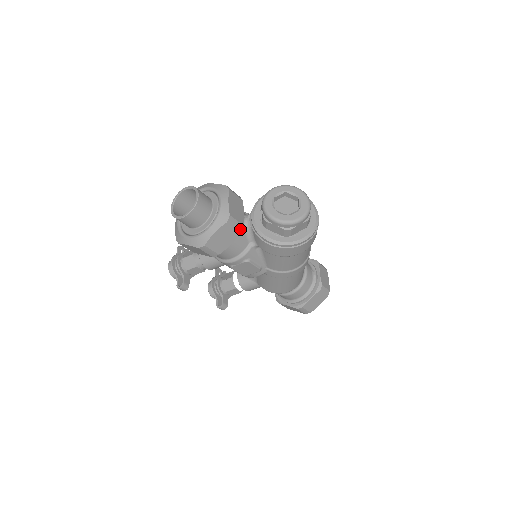
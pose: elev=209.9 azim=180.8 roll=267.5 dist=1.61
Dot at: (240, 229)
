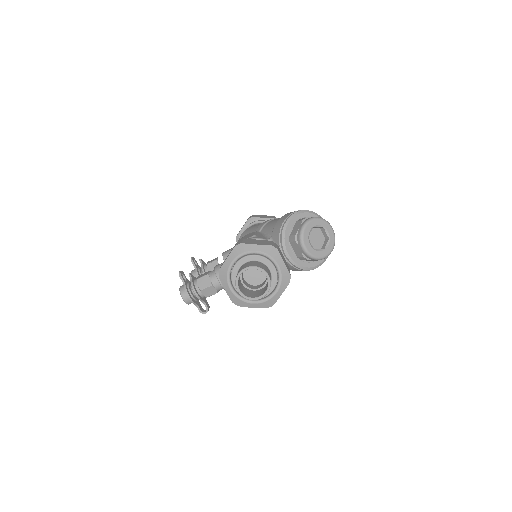
Dot at: occluded
